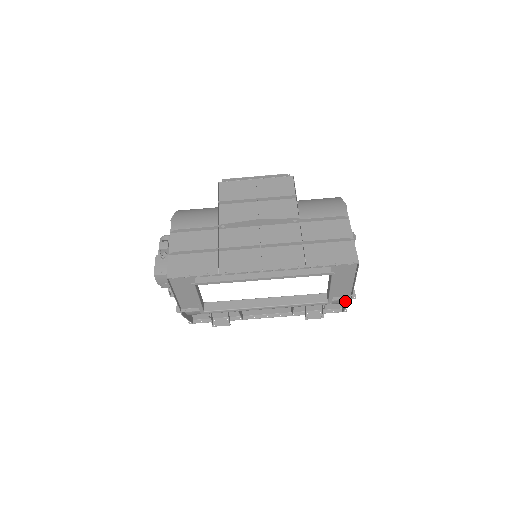
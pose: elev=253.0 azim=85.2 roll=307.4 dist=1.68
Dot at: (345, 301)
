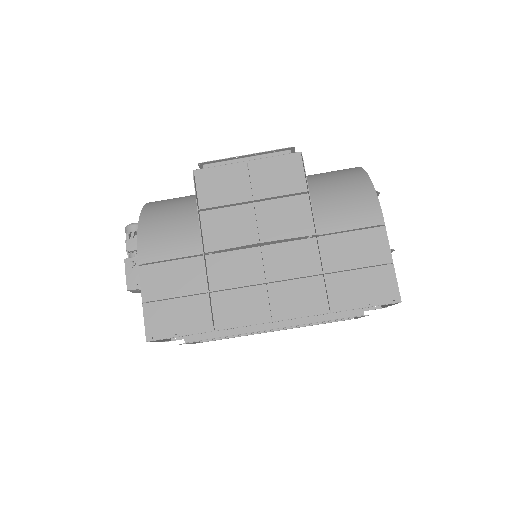
Dot at: occluded
